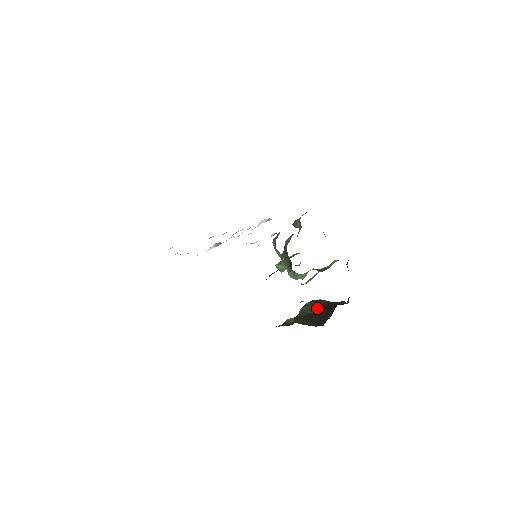
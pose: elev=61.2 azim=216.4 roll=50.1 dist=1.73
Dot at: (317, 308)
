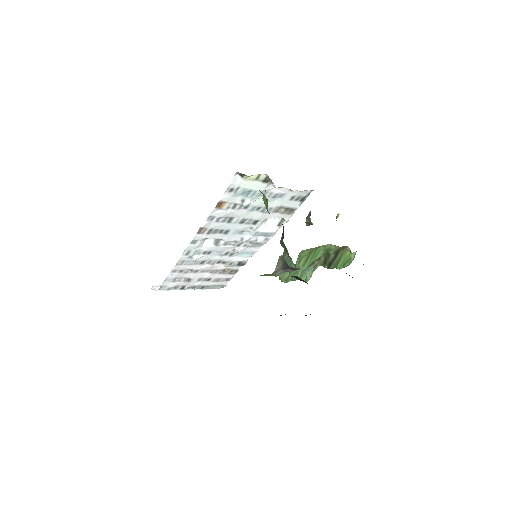
Dot at: occluded
